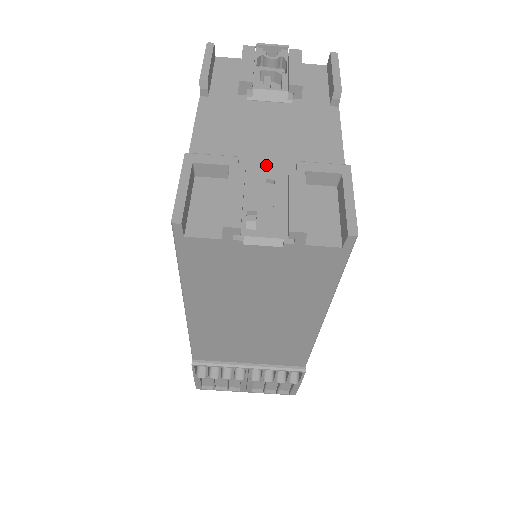
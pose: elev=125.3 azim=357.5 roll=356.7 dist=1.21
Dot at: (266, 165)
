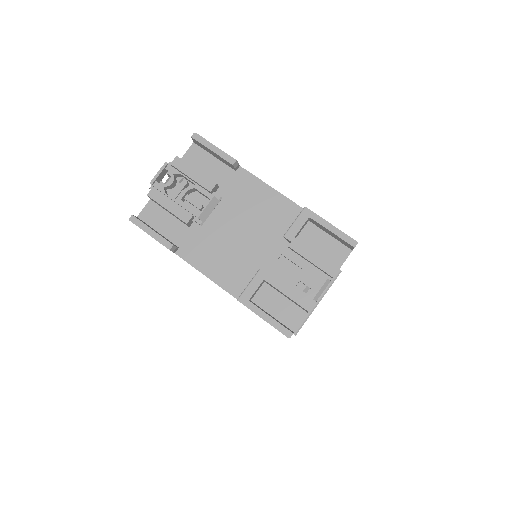
Dot at: (266, 252)
